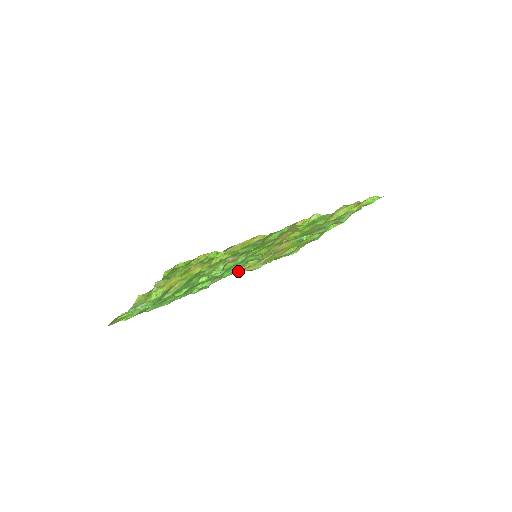
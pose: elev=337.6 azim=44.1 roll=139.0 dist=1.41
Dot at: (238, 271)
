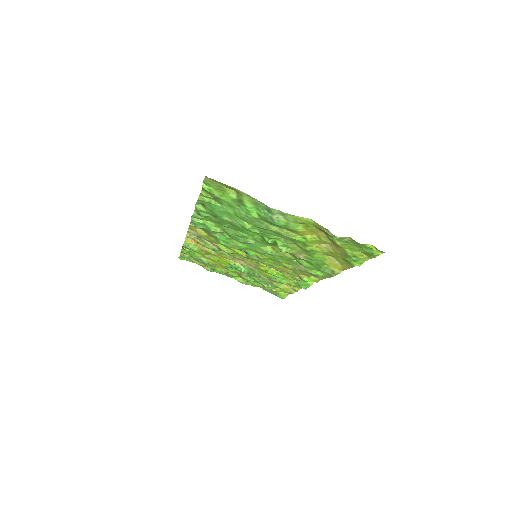
Dot at: (194, 236)
